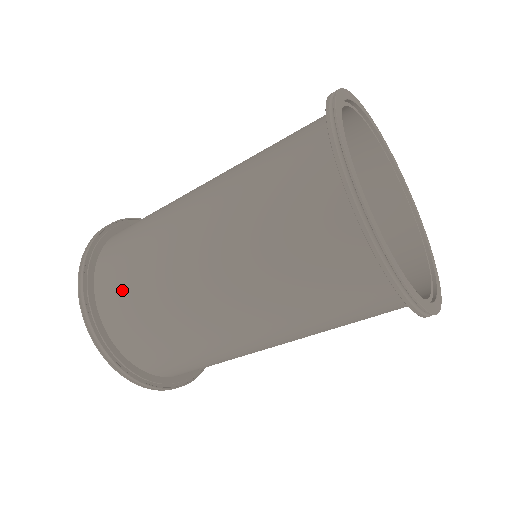
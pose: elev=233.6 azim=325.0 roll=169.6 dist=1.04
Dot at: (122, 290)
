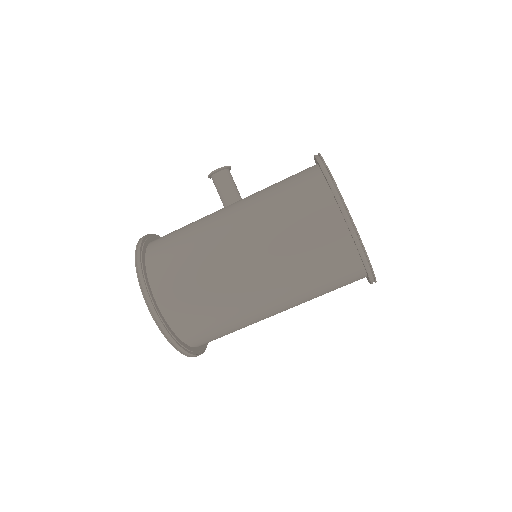
Dot at: (202, 327)
